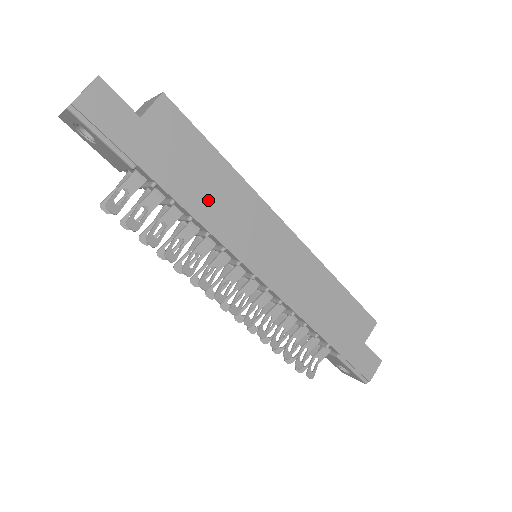
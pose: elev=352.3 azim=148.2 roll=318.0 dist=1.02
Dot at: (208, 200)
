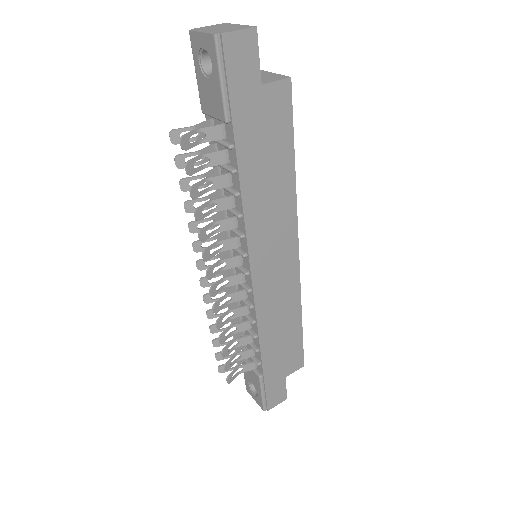
Dot at: (261, 188)
